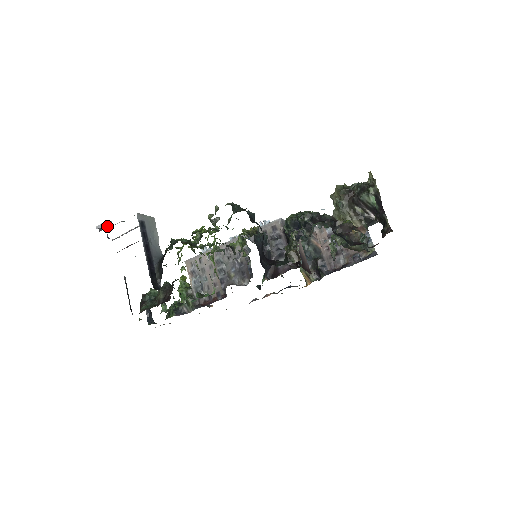
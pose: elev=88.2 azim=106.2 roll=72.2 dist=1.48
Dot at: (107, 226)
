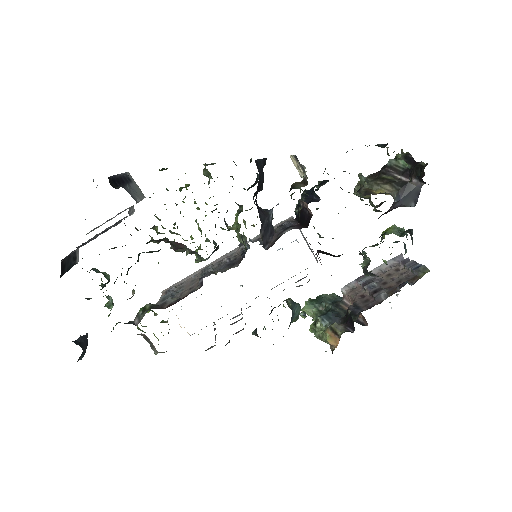
Dot at: occluded
